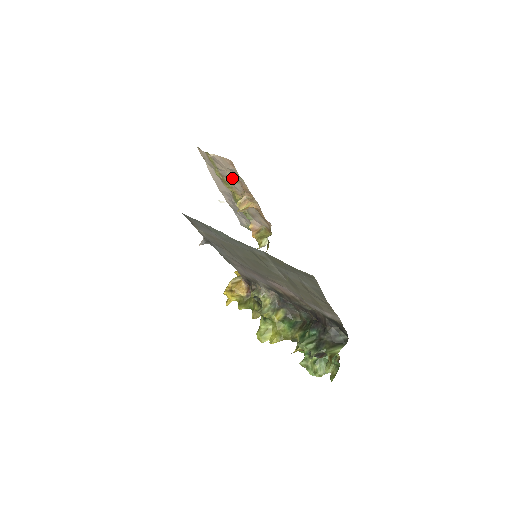
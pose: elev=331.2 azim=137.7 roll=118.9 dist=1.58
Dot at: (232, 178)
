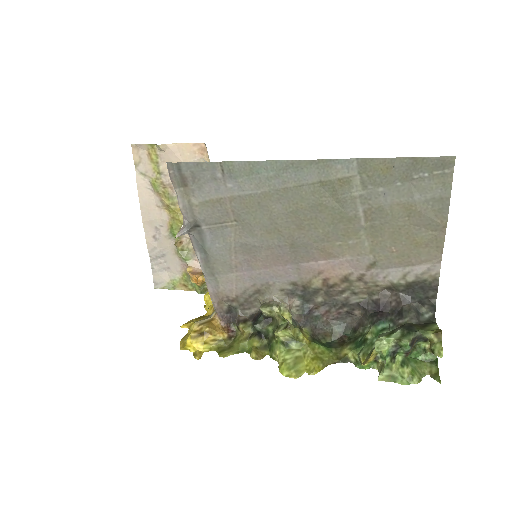
Dot at: occluded
